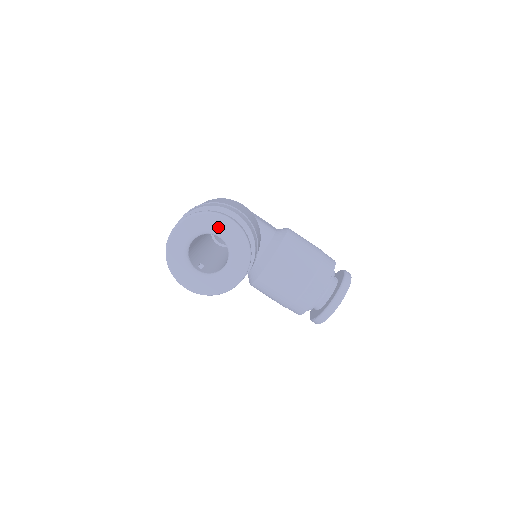
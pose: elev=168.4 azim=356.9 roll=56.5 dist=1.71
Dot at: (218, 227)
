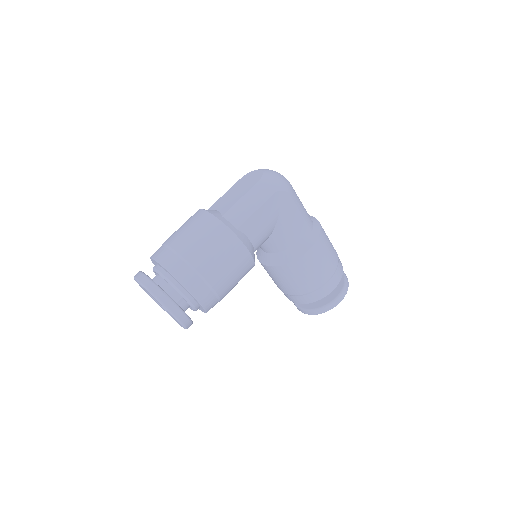
Dot at: occluded
